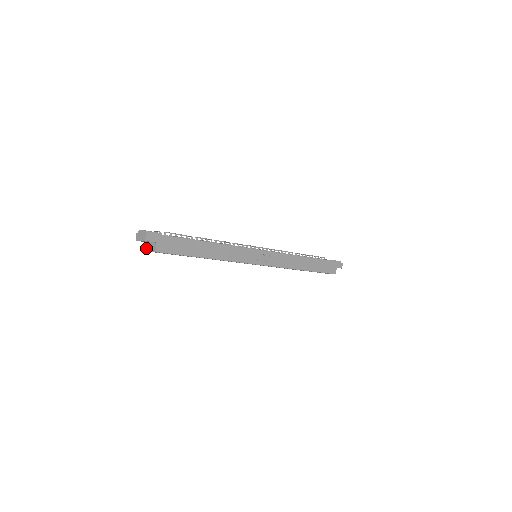
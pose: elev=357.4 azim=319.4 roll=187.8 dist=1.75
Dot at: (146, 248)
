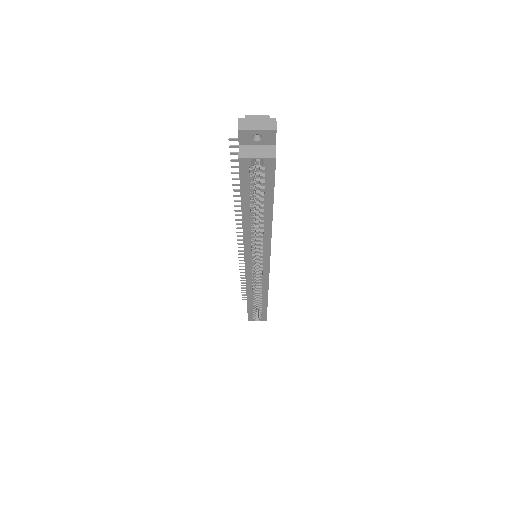
Dot at: (239, 153)
